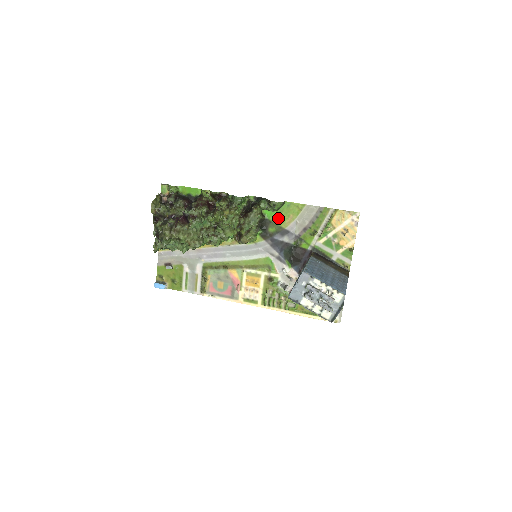
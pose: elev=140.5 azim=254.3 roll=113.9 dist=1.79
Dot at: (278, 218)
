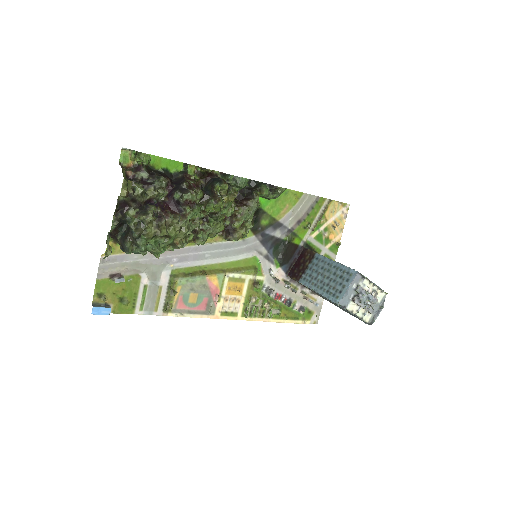
Dot at: (273, 208)
